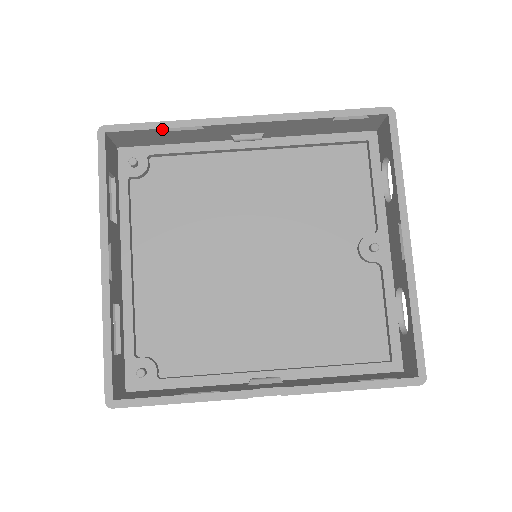
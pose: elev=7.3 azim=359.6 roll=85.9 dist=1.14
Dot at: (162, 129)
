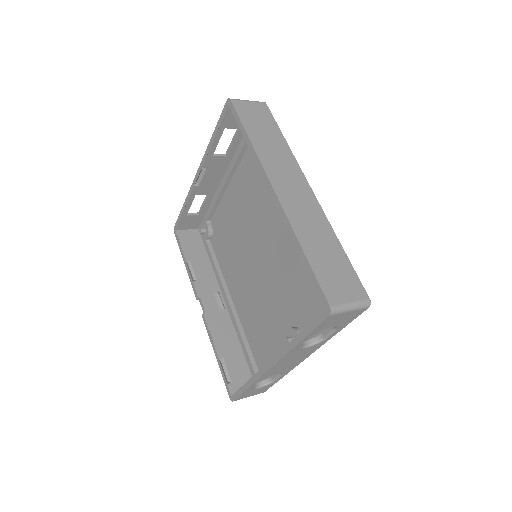
Dot at: (246, 137)
